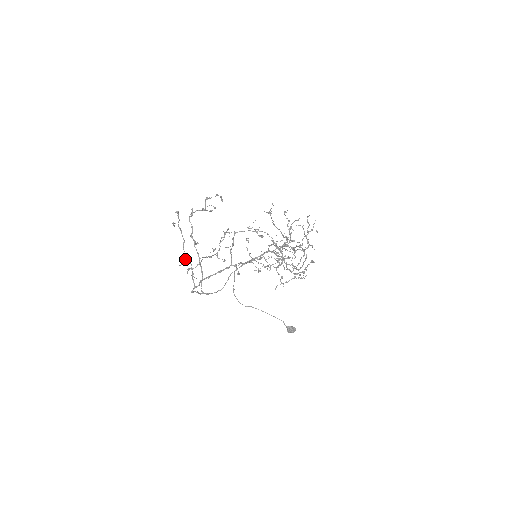
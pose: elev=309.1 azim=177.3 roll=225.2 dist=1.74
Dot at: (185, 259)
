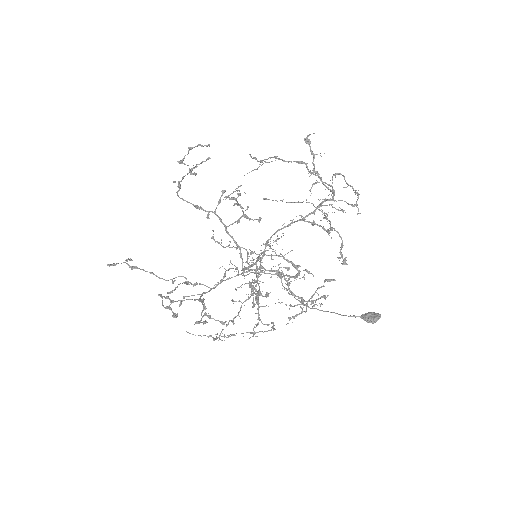
Dot at: (171, 279)
